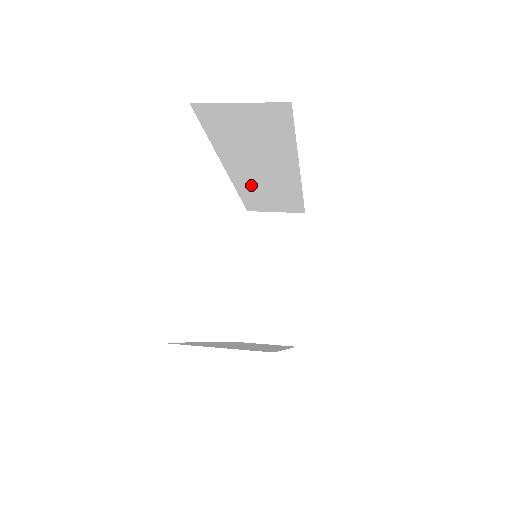
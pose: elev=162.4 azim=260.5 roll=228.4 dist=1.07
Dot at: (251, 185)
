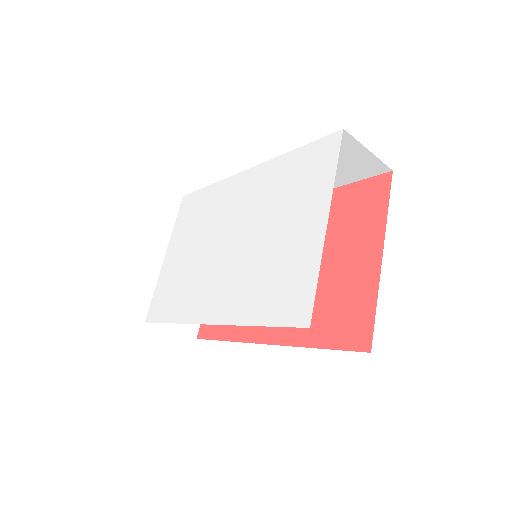
Dot at: occluded
